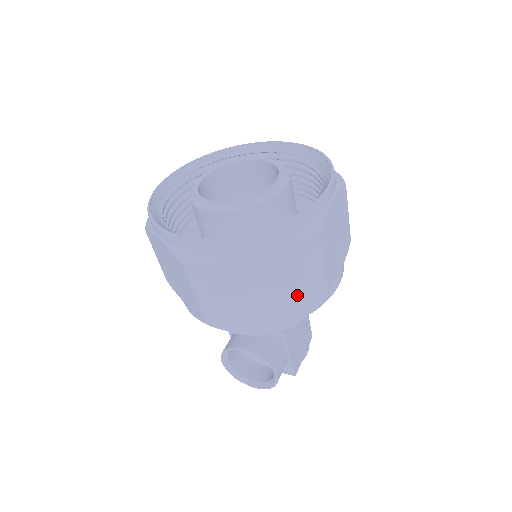
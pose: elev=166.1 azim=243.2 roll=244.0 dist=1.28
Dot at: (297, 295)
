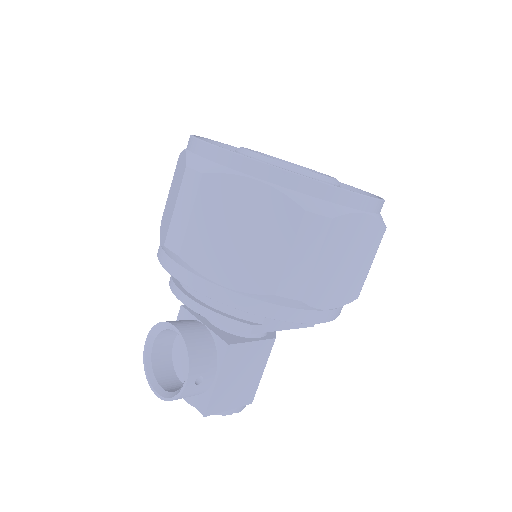
Dot at: (269, 272)
